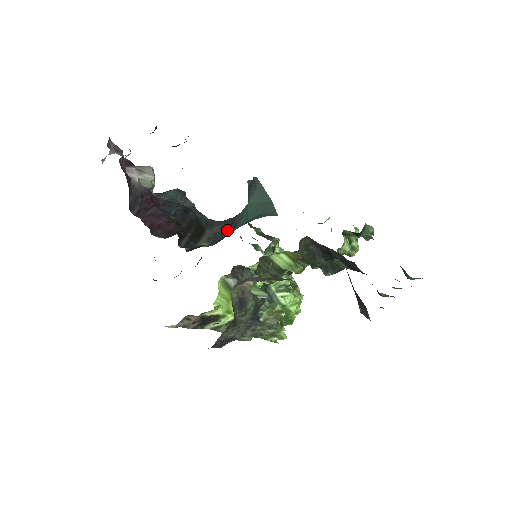
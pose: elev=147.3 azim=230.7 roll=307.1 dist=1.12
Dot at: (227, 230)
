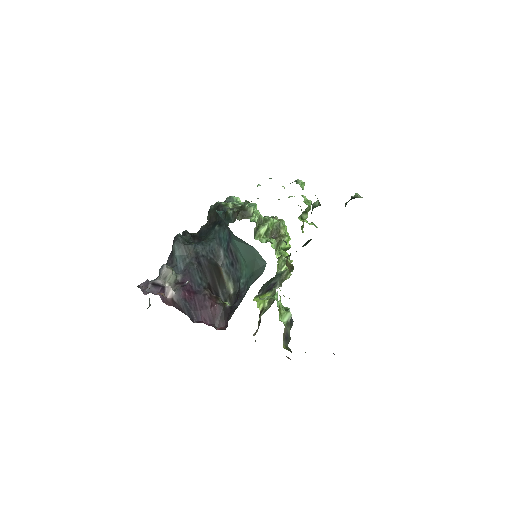
Dot at: (234, 264)
